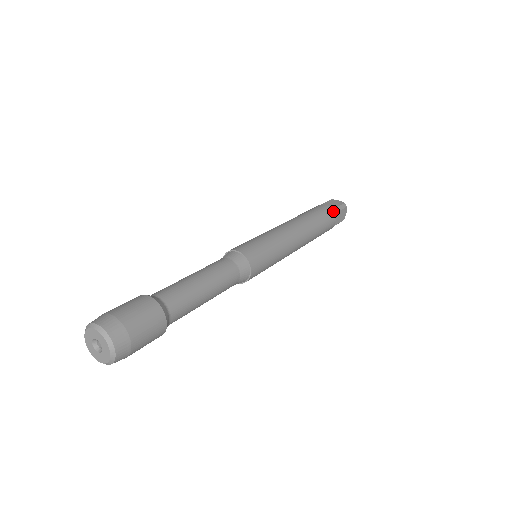
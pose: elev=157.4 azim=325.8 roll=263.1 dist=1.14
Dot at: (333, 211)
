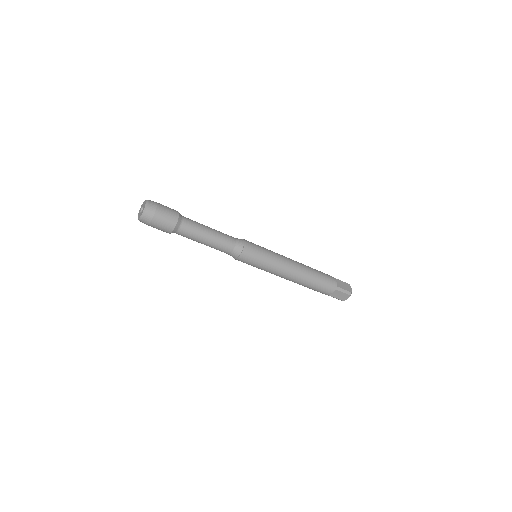
Dot at: occluded
